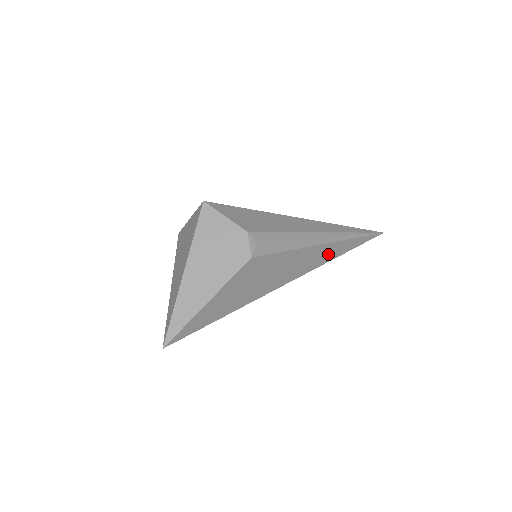
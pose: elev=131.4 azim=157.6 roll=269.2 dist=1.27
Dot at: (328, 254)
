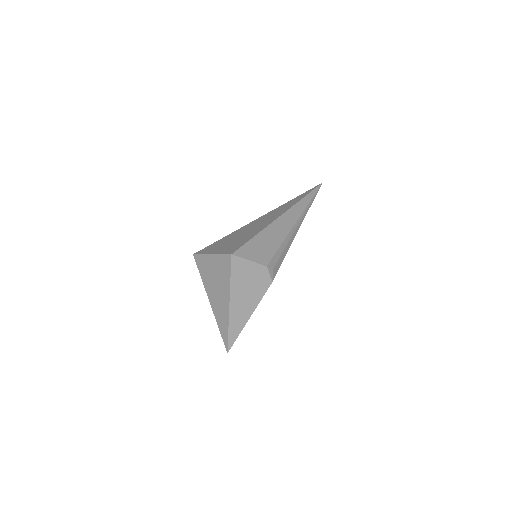
Dot at: occluded
